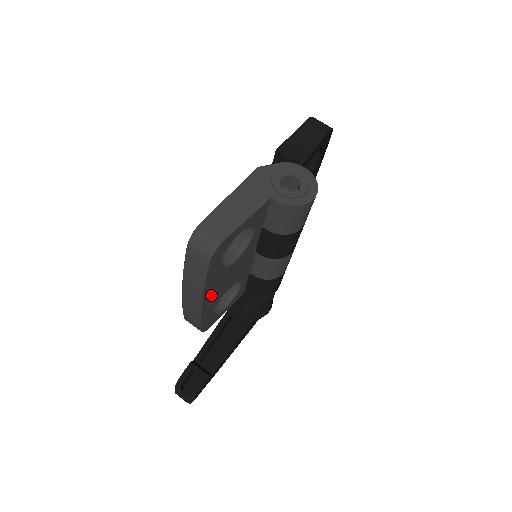
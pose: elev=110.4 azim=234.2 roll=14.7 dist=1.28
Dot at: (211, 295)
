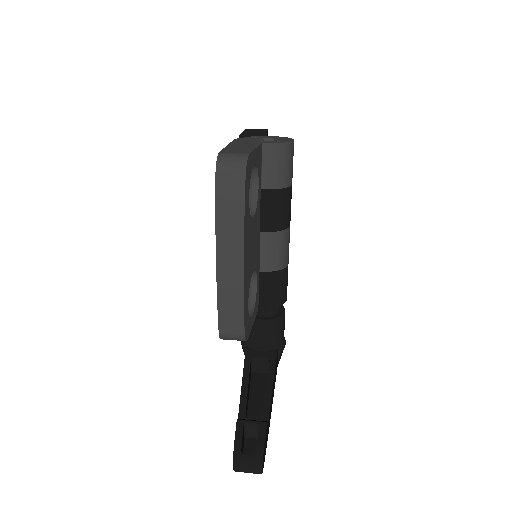
Dot at: (246, 256)
